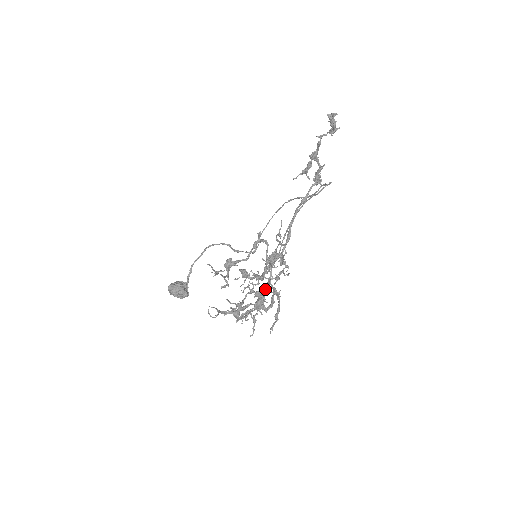
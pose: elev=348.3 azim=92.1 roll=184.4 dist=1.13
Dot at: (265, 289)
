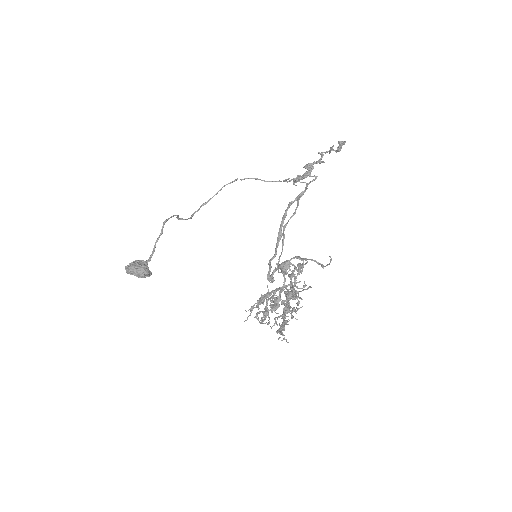
Dot at: occluded
